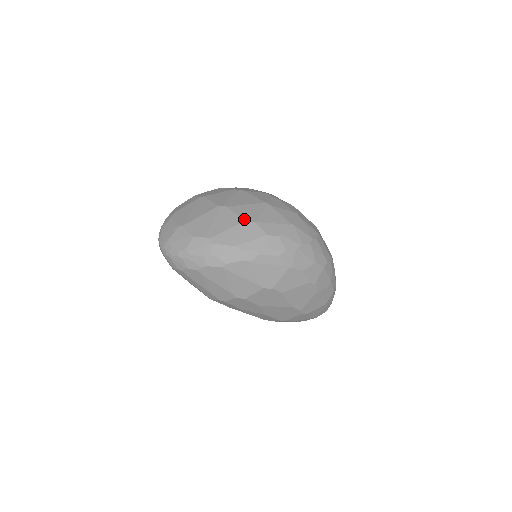
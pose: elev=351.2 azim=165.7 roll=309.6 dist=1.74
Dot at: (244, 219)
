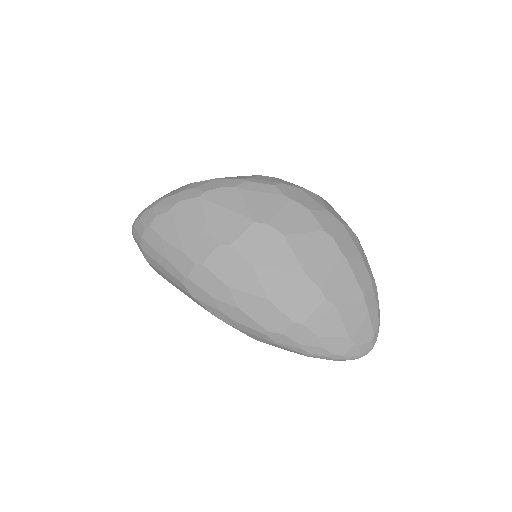
Dot at: occluded
